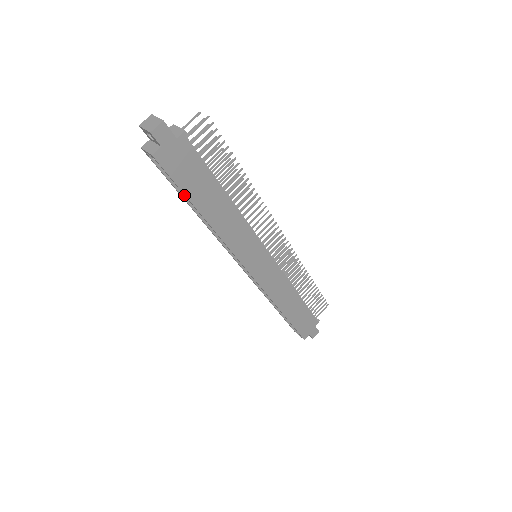
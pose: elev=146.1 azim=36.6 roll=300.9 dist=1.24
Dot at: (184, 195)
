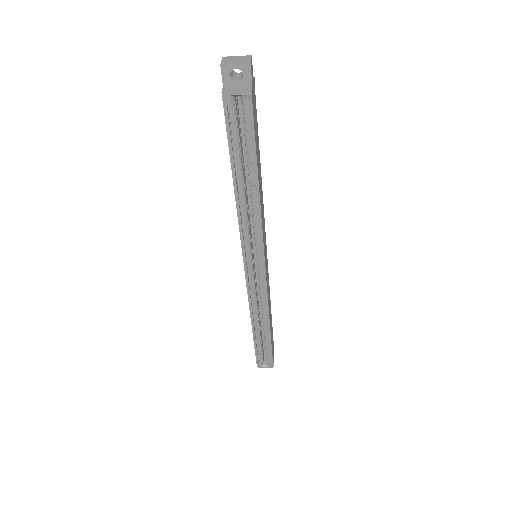
Dot at: occluded
